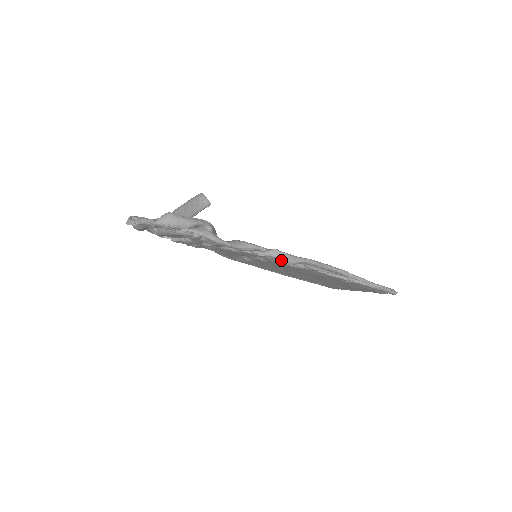
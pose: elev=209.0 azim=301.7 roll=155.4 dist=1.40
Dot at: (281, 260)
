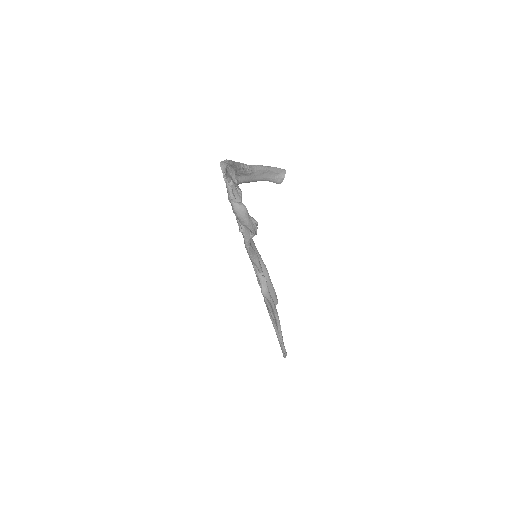
Dot at: (261, 285)
